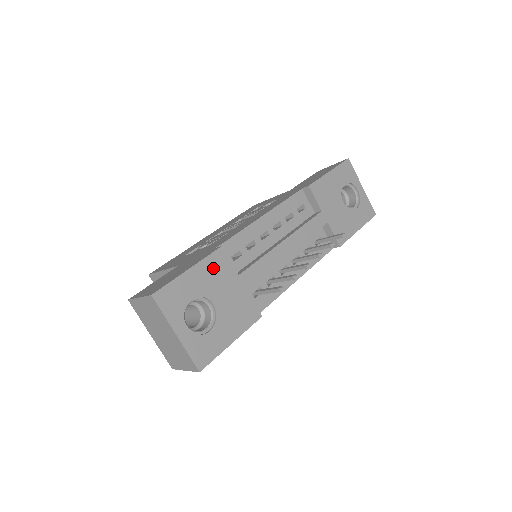
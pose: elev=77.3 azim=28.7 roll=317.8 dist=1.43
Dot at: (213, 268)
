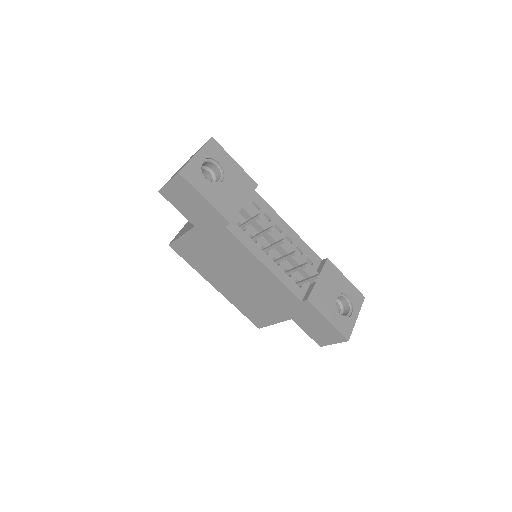
Dot at: (243, 179)
